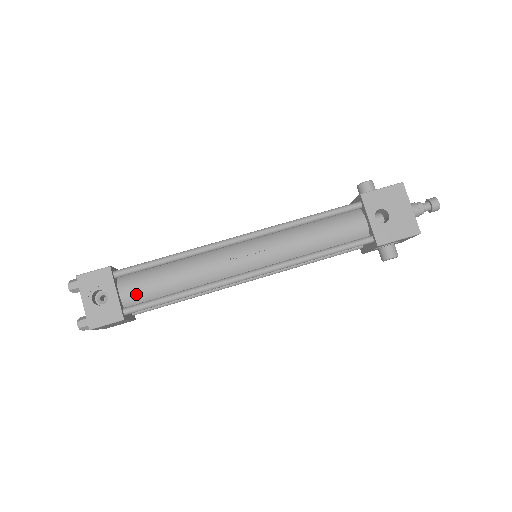
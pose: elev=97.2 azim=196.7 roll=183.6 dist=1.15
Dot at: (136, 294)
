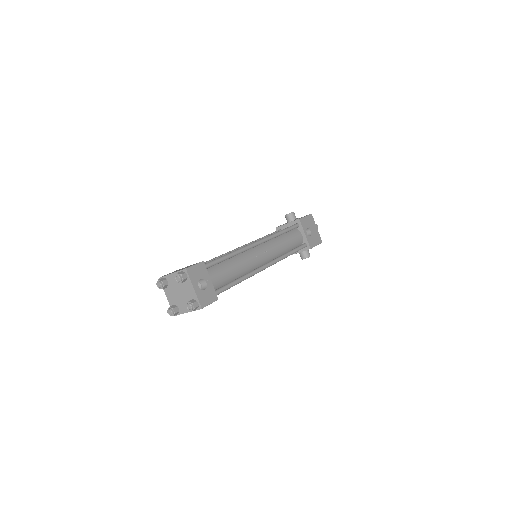
Dot at: (216, 282)
